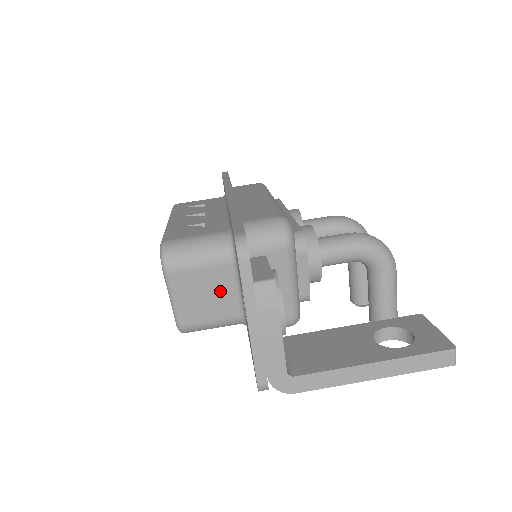
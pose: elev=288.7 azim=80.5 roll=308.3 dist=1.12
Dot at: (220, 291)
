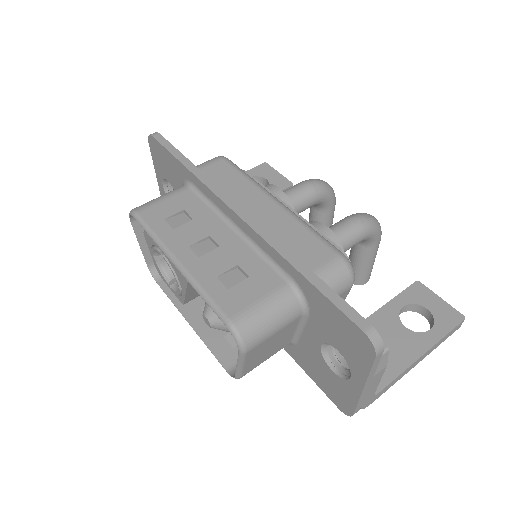
Dot at: (283, 338)
